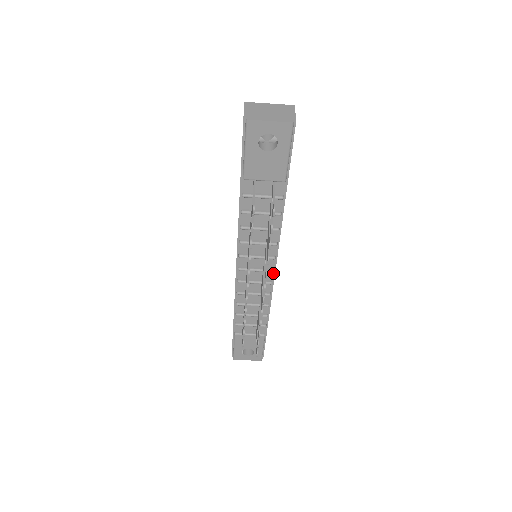
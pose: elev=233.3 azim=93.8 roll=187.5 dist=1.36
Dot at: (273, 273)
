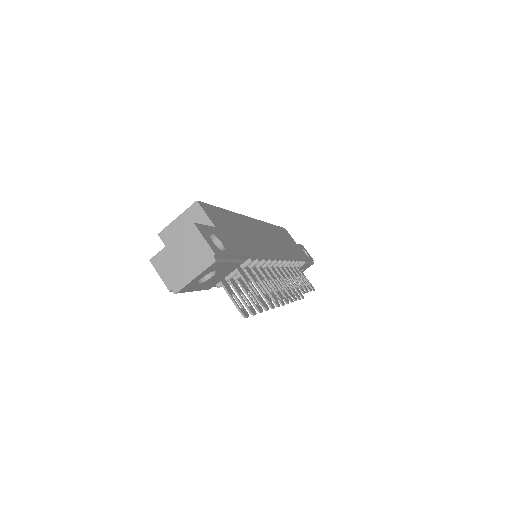
Dot at: (282, 260)
